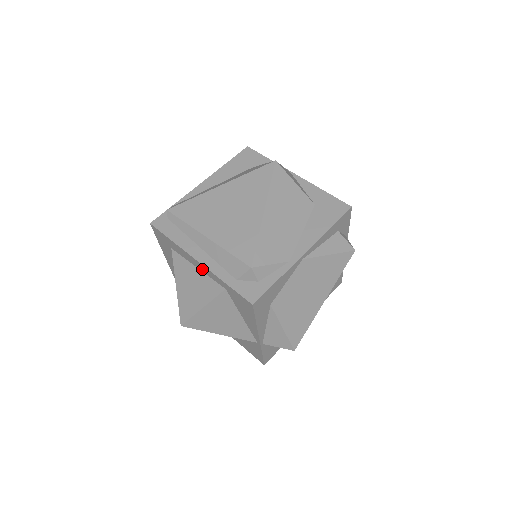
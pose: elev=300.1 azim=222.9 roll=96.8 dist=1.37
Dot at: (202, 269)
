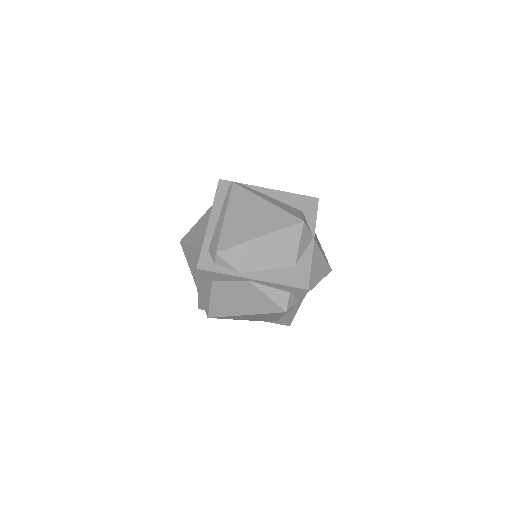
Dot at: occluded
